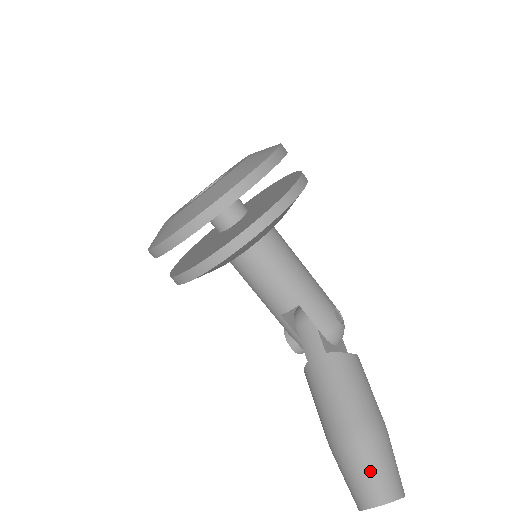
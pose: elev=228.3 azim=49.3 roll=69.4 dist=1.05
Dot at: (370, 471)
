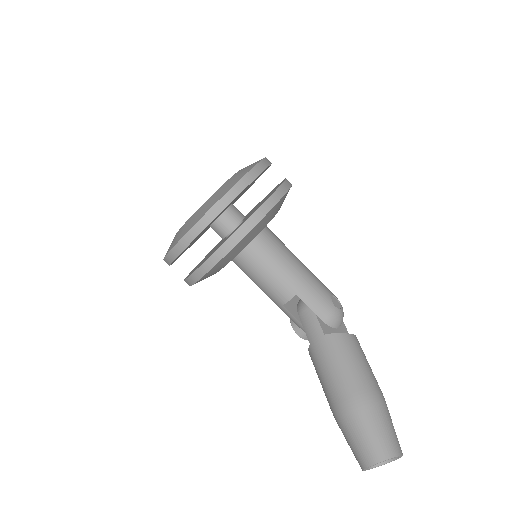
Dot at: (367, 434)
